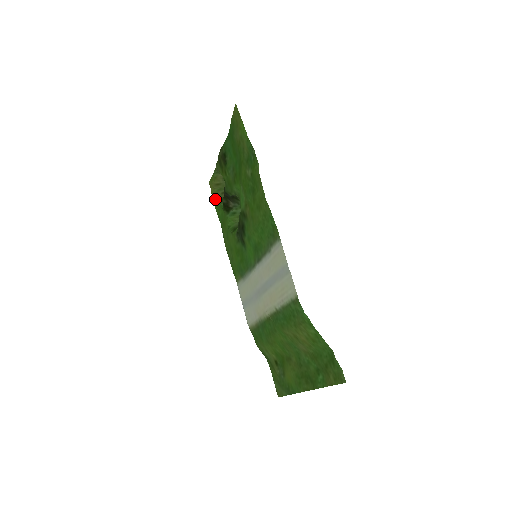
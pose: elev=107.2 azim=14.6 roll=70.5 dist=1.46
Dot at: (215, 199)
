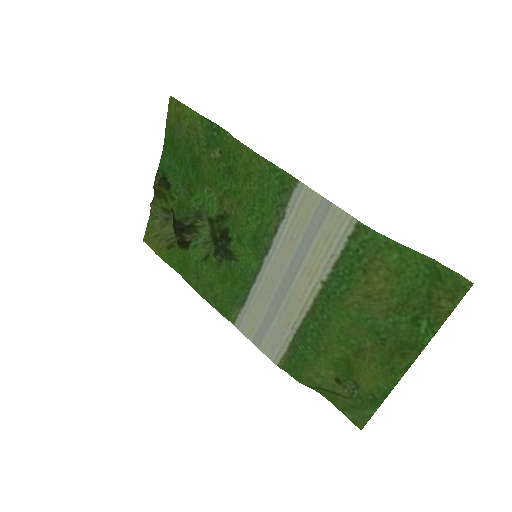
Dot at: (160, 251)
